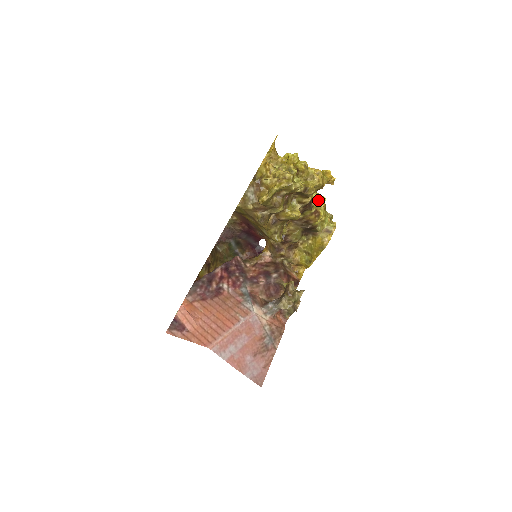
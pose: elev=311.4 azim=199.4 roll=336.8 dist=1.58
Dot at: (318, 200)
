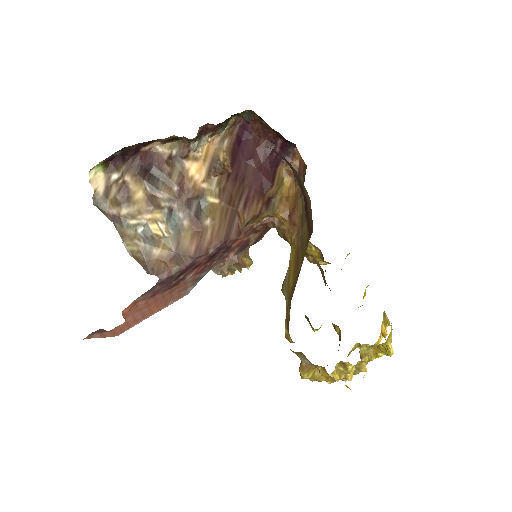
Dot at: occluded
